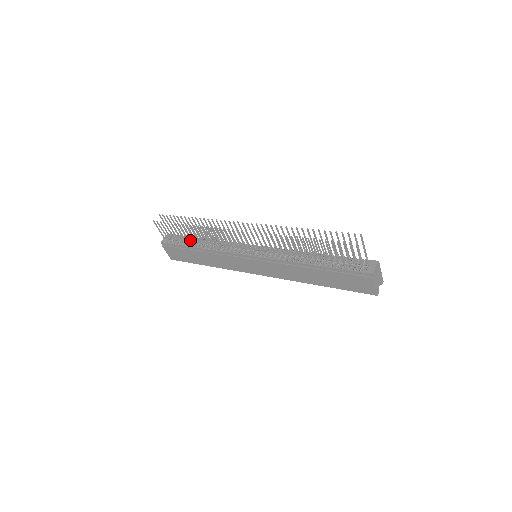
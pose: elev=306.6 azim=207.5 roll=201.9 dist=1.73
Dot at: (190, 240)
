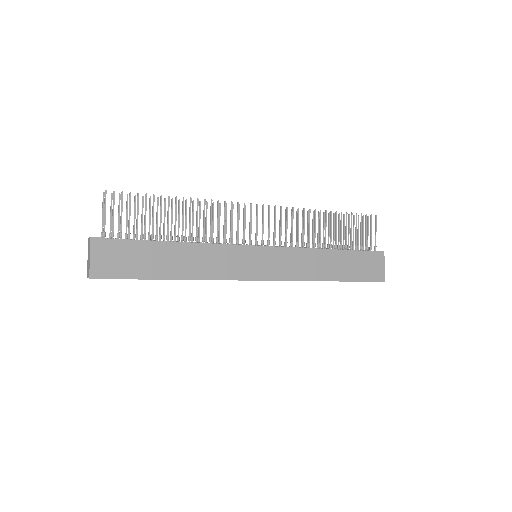
Dot at: occluded
